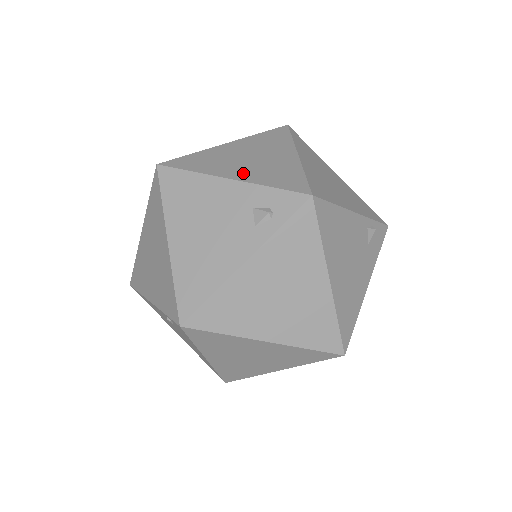
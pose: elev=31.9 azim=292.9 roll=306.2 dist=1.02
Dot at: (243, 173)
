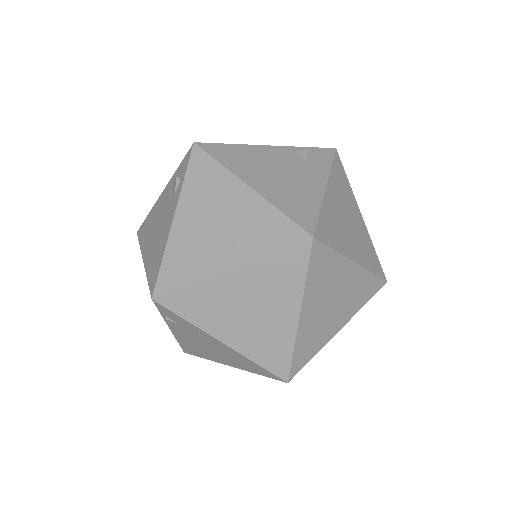
Dot at: occluded
